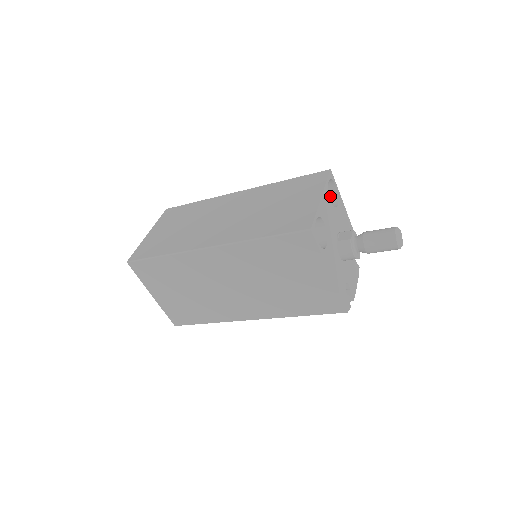
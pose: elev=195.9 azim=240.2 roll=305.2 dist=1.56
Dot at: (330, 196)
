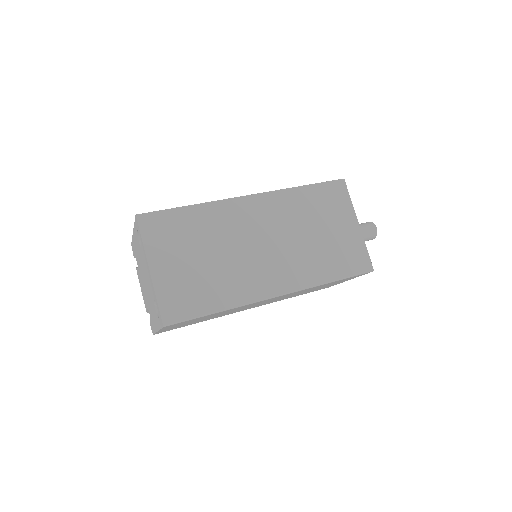
Dot at: occluded
